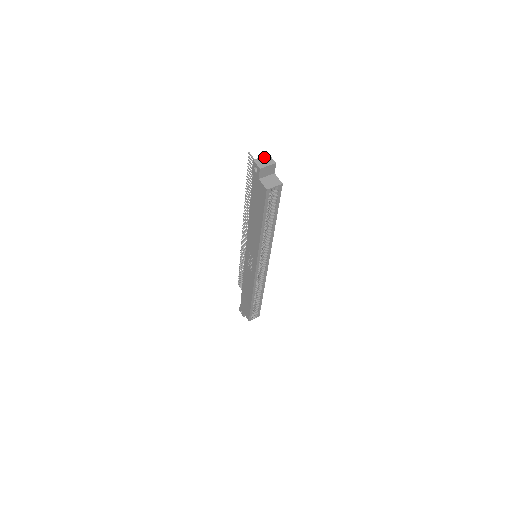
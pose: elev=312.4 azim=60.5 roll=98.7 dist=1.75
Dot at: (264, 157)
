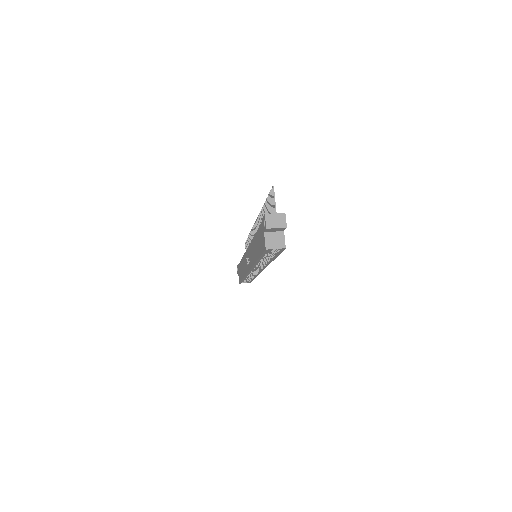
Dot at: (278, 214)
